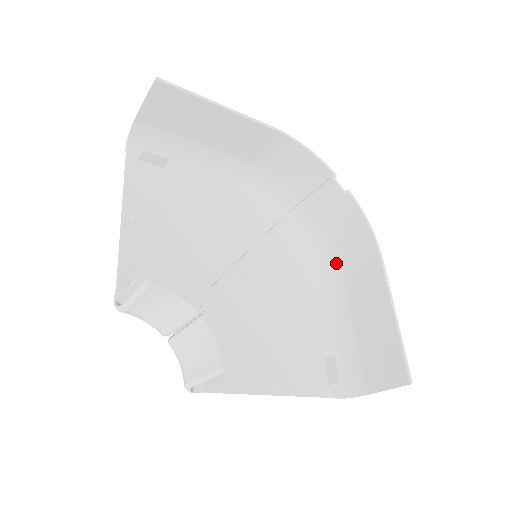
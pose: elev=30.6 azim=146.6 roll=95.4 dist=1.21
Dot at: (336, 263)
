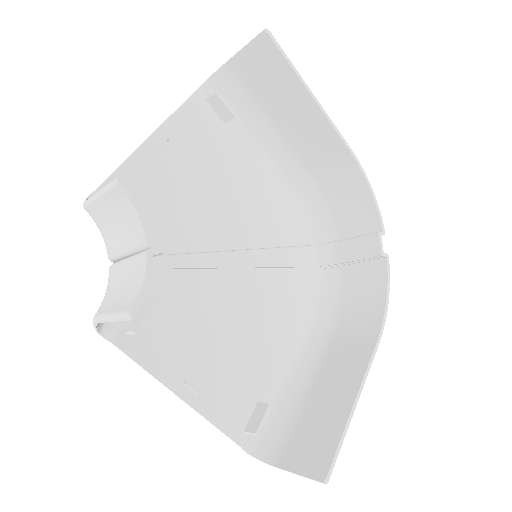
Dot at: (332, 320)
